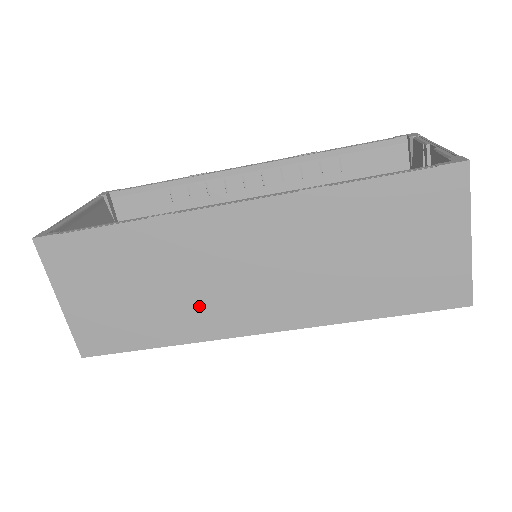
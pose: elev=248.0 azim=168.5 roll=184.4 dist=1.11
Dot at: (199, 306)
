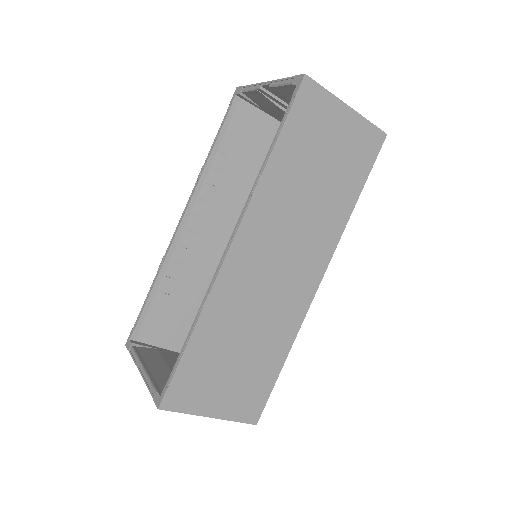
Dot at: (277, 316)
